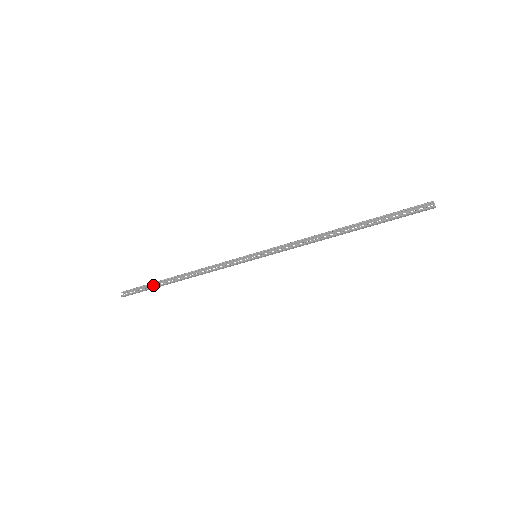
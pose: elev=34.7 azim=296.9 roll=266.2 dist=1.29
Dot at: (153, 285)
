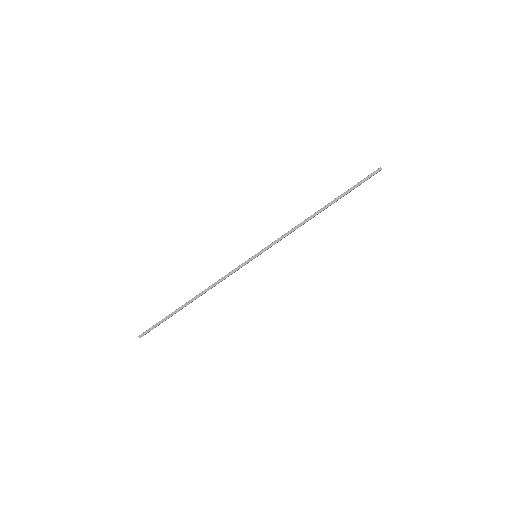
Dot at: (169, 317)
